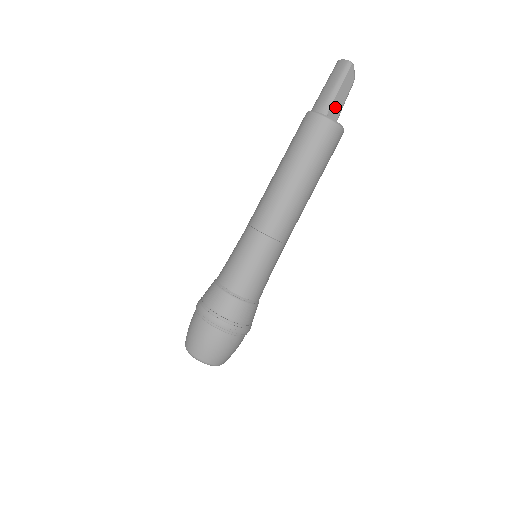
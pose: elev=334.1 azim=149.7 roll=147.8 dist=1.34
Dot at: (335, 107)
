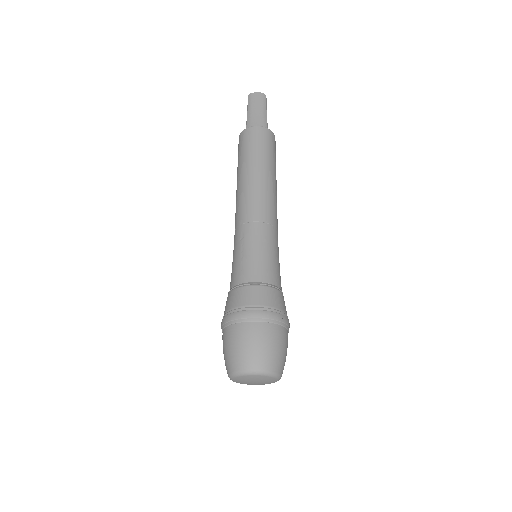
Dot at: occluded
